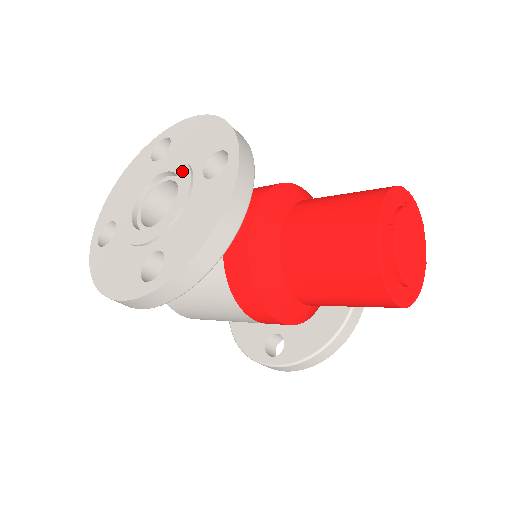
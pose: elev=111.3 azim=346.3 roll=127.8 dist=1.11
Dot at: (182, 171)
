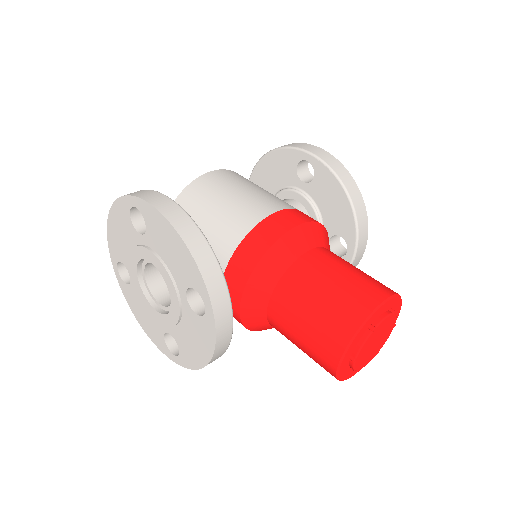
Dot at: (168, 282)
